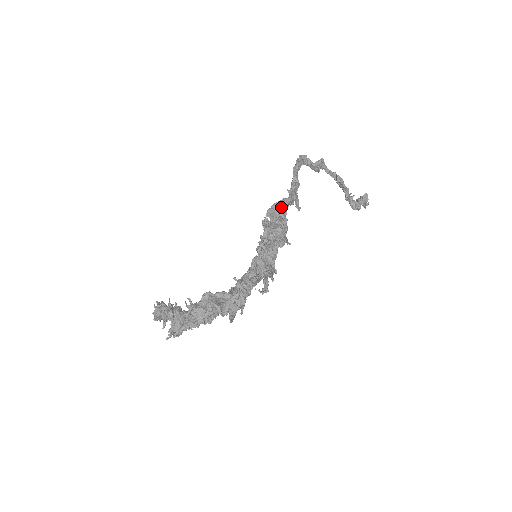
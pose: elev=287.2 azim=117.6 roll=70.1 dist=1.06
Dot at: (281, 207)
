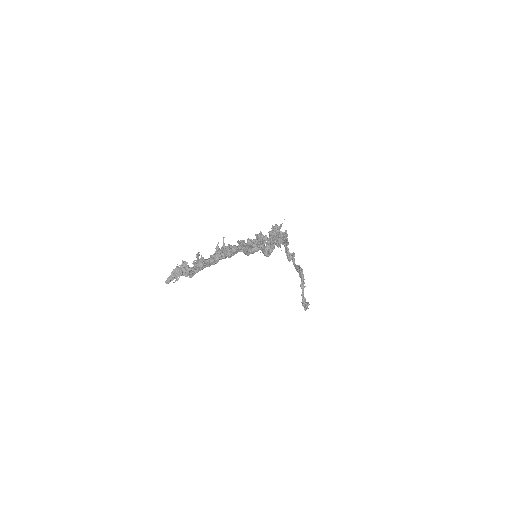
Dot at: occluded
